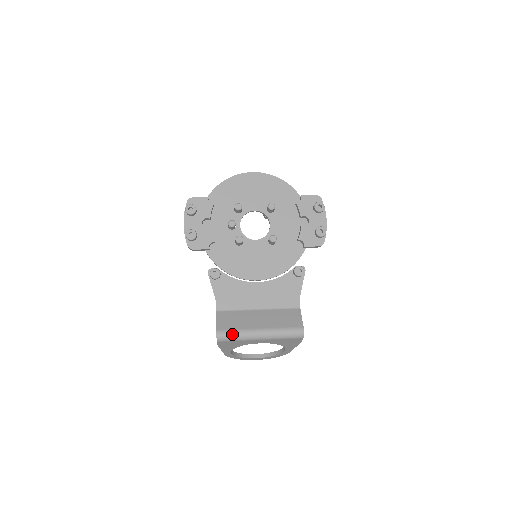
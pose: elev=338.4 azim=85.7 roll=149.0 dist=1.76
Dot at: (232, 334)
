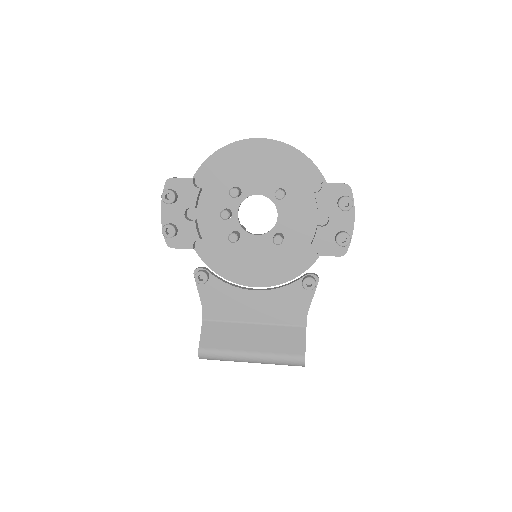
Dot at: (217, 355)
